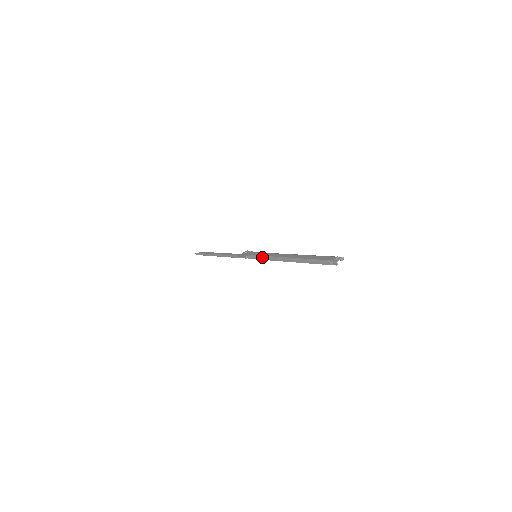
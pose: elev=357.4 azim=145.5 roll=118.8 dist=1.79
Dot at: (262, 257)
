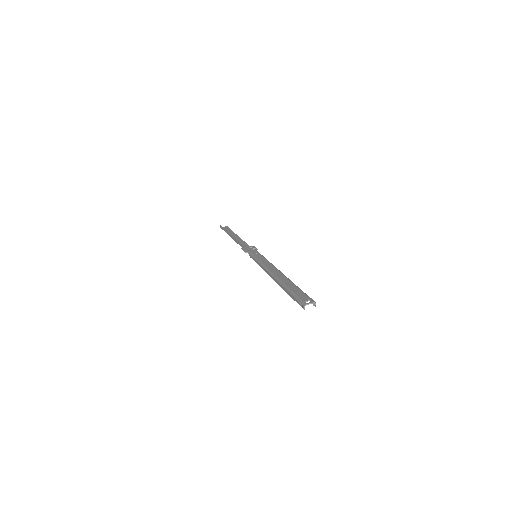
Dot at: (257, 260)
